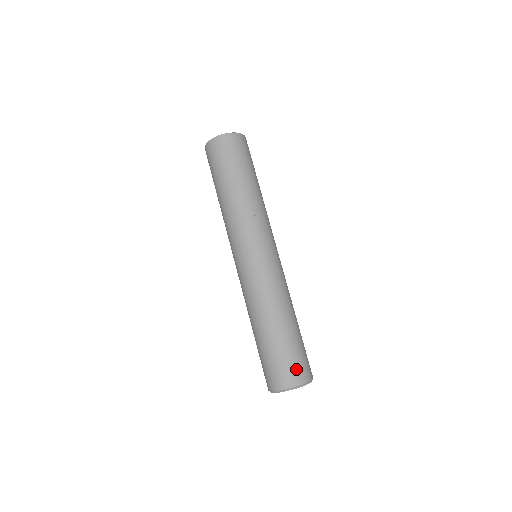
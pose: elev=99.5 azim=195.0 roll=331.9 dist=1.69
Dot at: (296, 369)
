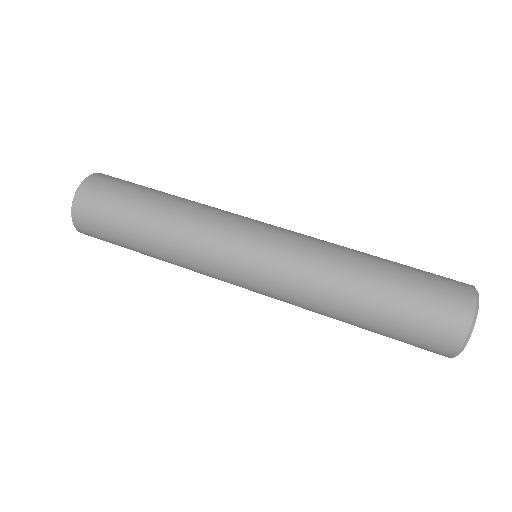
Dot at: (447, 304)
